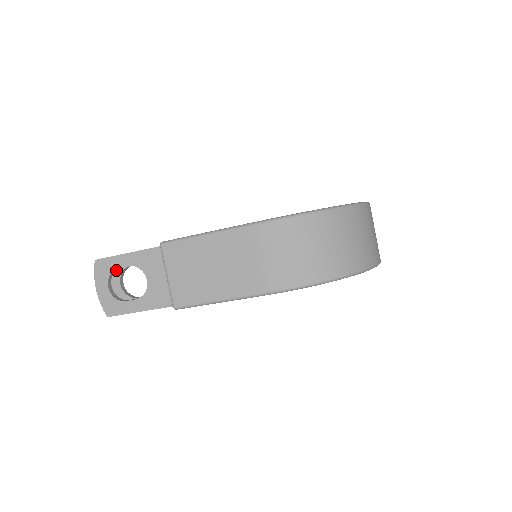
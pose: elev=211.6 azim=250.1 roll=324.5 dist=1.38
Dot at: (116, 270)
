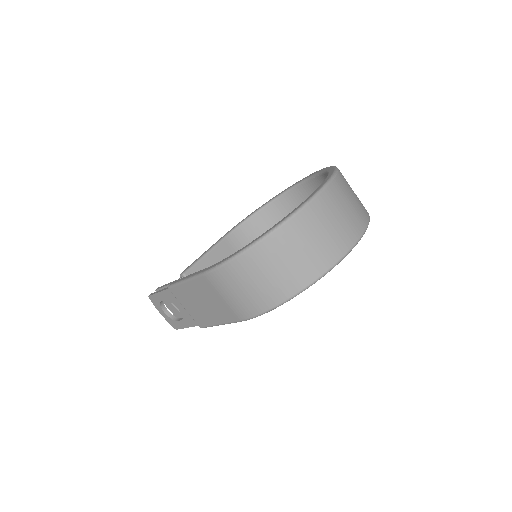
Dot at: occluded
